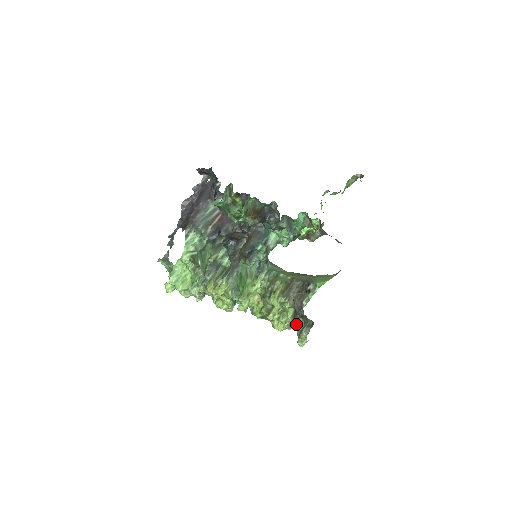
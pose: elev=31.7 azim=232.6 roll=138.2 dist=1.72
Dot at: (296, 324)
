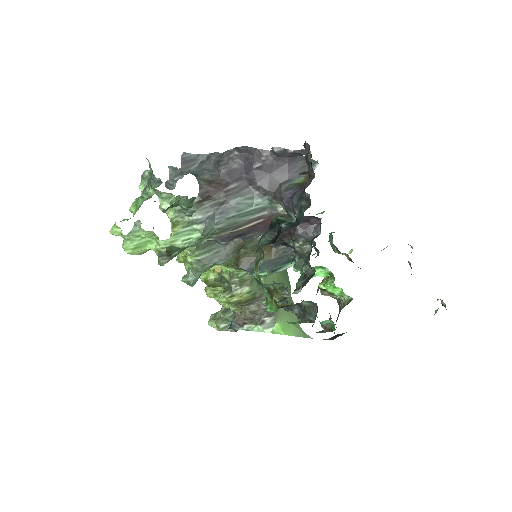
Dot at: (226, 308)
